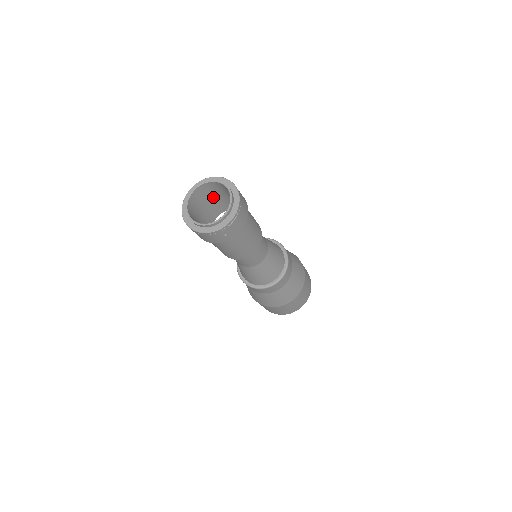
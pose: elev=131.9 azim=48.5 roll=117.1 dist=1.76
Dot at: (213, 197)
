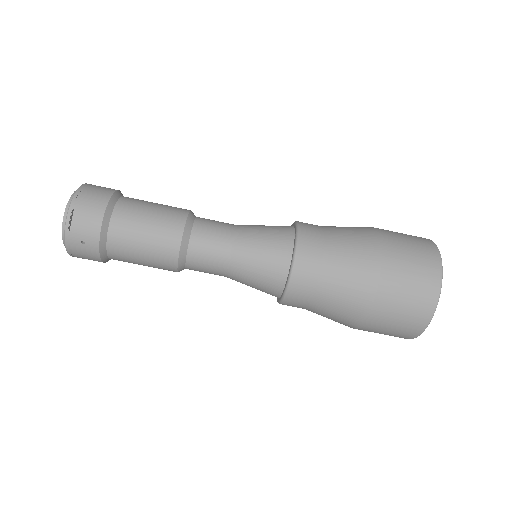
Dot at: occluded
